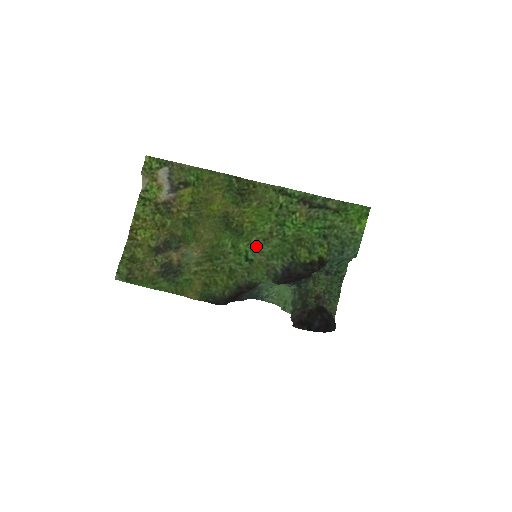
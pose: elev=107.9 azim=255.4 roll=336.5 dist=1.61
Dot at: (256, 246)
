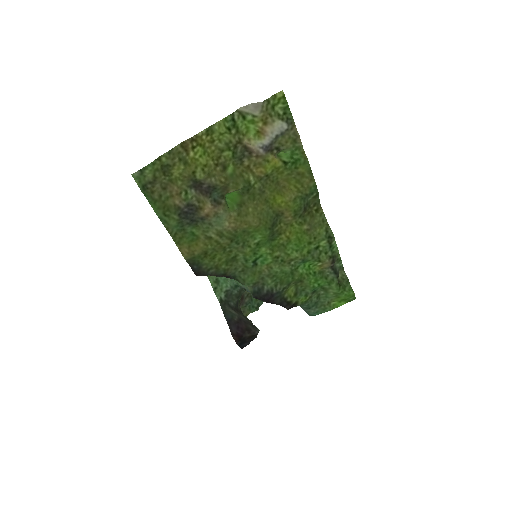
Dot at: (272, 259)
